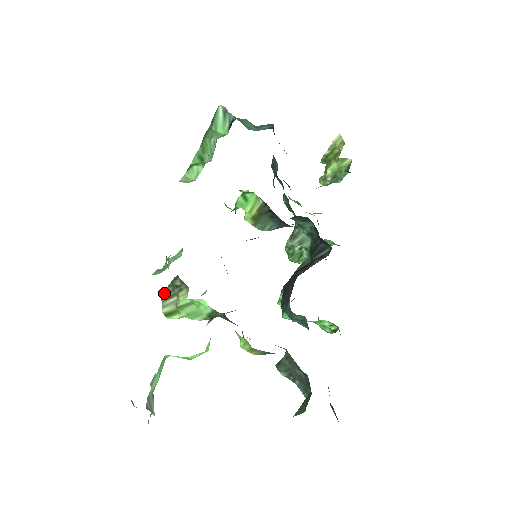
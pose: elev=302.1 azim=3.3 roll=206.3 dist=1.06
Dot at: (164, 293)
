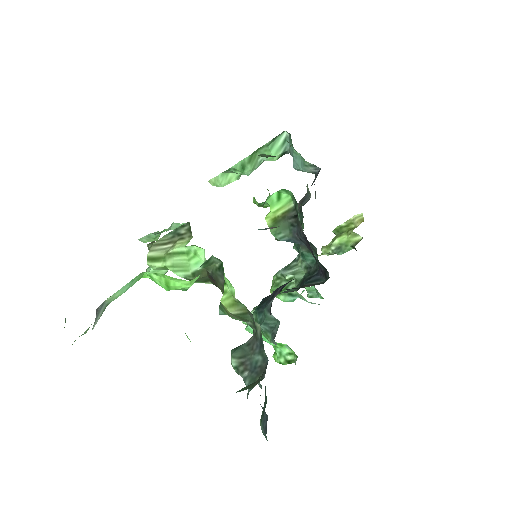
Dot at: (160, 238)
